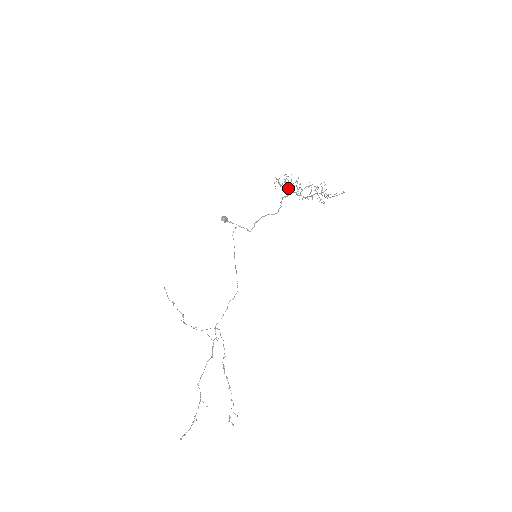
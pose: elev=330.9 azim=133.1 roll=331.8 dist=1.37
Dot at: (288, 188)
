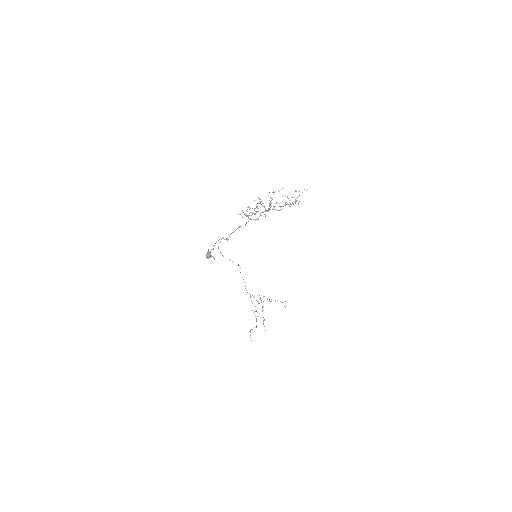
Dot at: occluded
